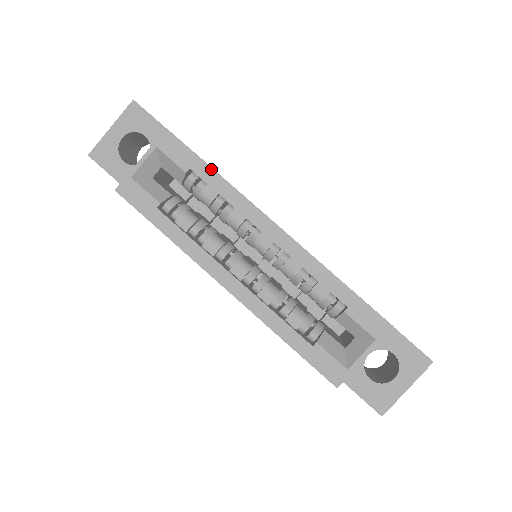
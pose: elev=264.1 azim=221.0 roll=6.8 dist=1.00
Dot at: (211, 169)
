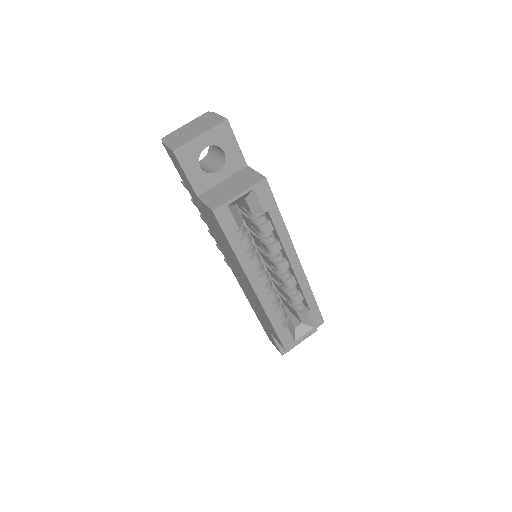
Dot at: (280, 215)
